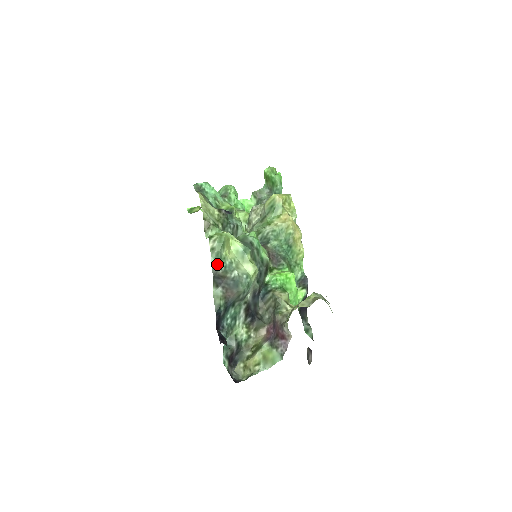
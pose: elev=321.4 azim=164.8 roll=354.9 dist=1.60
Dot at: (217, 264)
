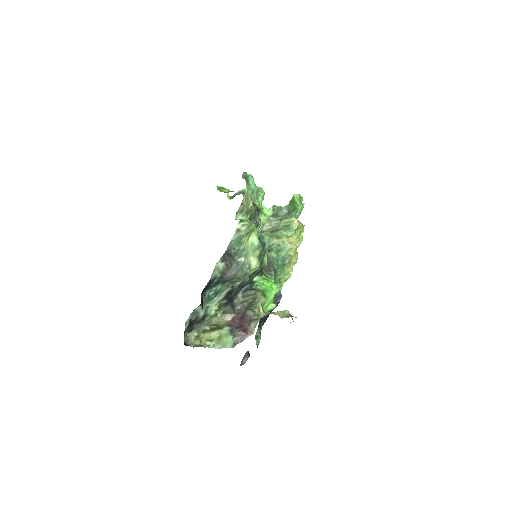
Dot at: (234, 244)
